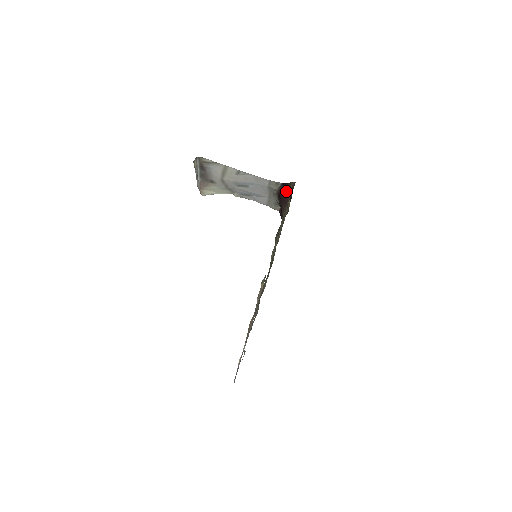
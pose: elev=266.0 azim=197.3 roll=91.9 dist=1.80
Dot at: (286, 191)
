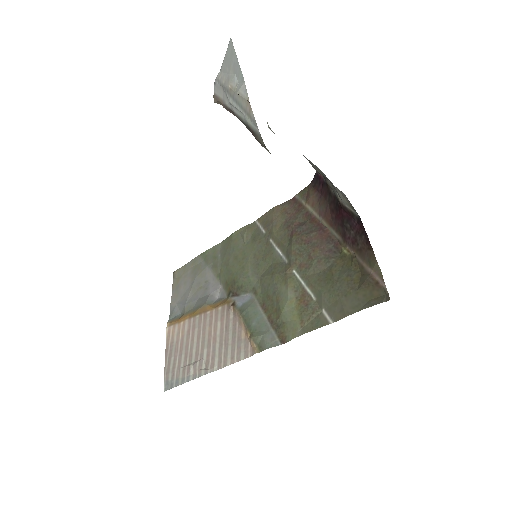
Dot at: (358, 238)
